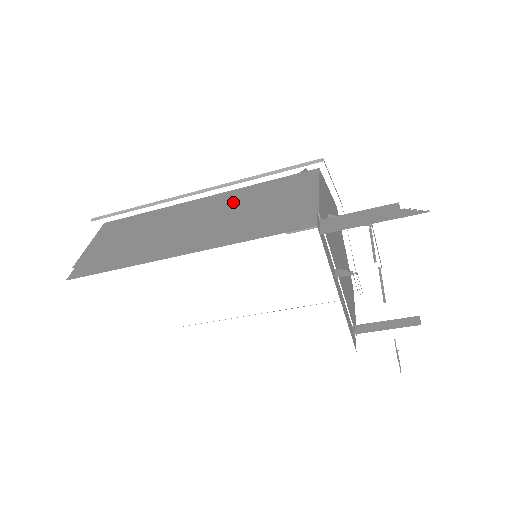
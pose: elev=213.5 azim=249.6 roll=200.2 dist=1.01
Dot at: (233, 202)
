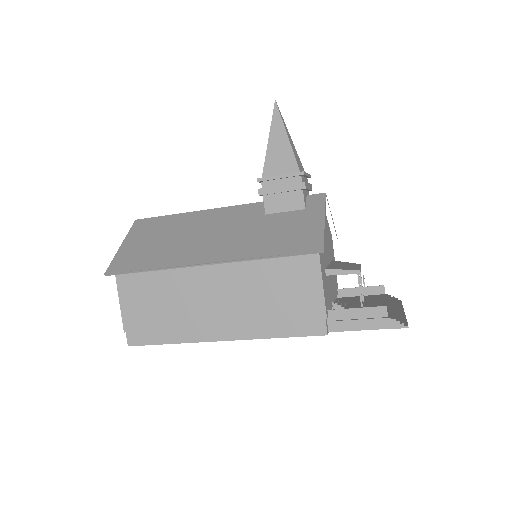
Dot at: (244, 277)
